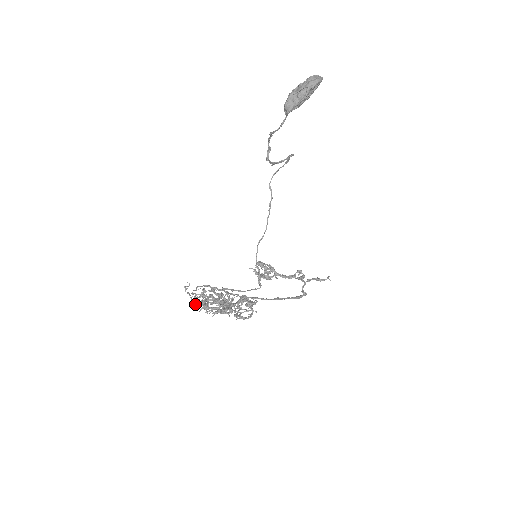
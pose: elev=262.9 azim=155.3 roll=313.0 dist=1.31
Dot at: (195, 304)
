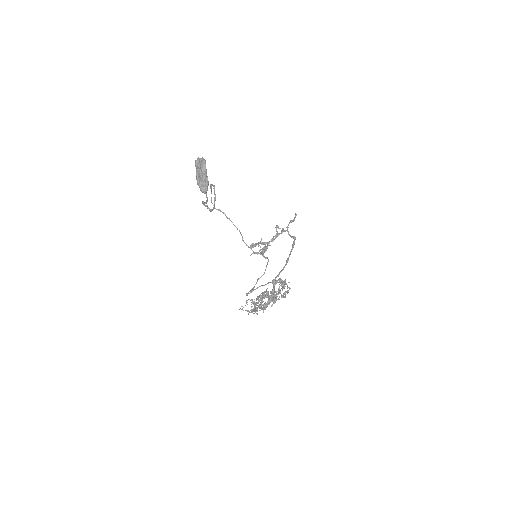
Dot at: occluded
